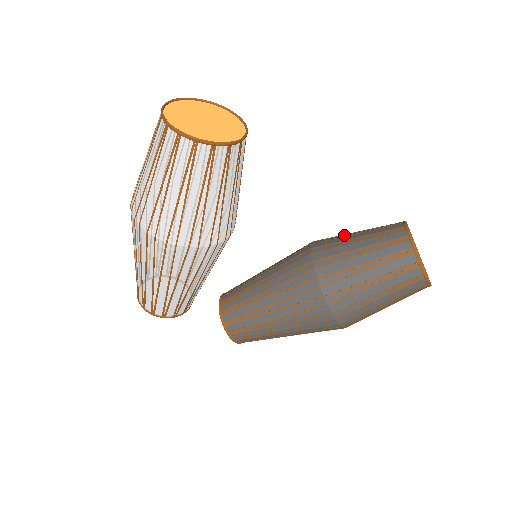
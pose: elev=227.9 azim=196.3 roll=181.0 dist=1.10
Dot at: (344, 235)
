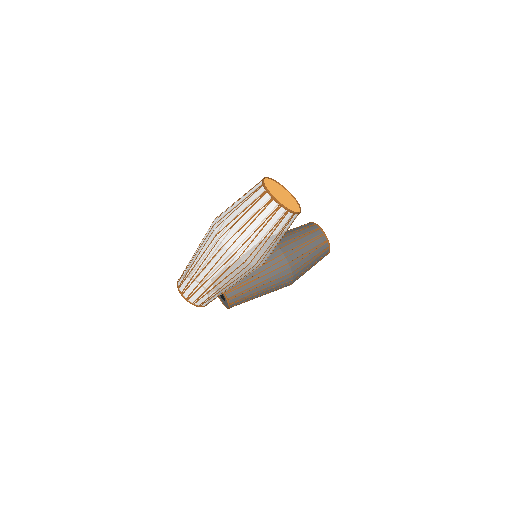
Dot at: (288, 234)
